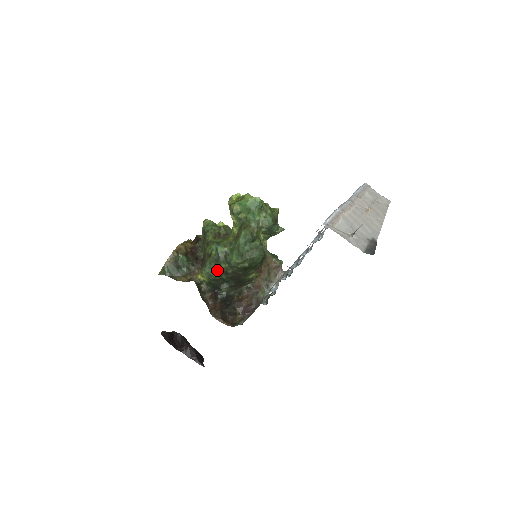
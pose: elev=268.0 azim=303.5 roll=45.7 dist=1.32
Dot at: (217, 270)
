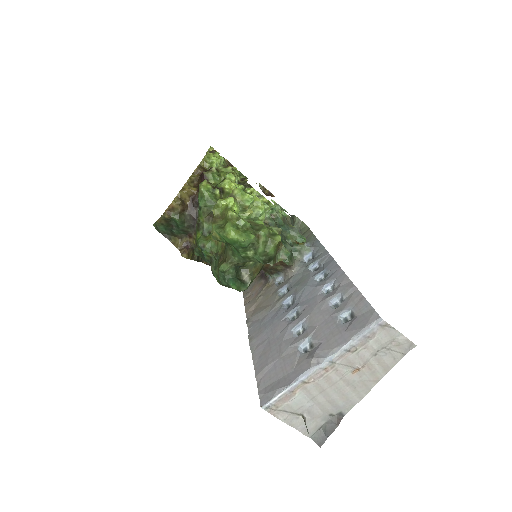
Dot at: occluded
